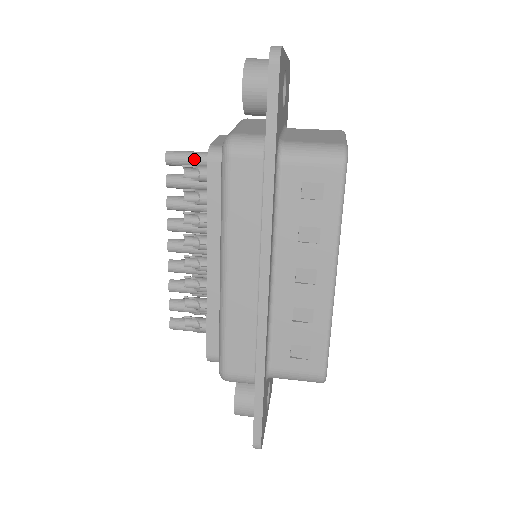
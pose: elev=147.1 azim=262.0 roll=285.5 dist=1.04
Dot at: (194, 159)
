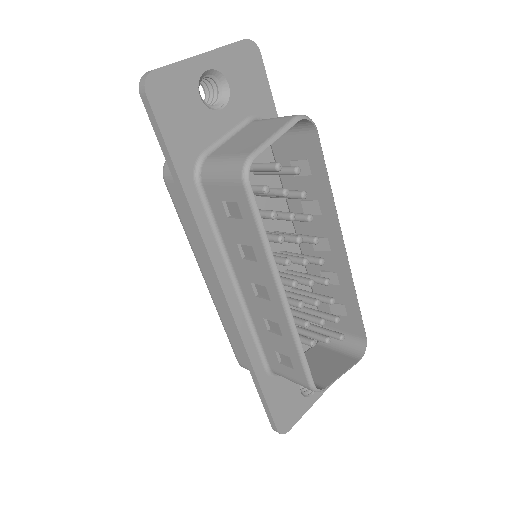
Dot at: occluded
